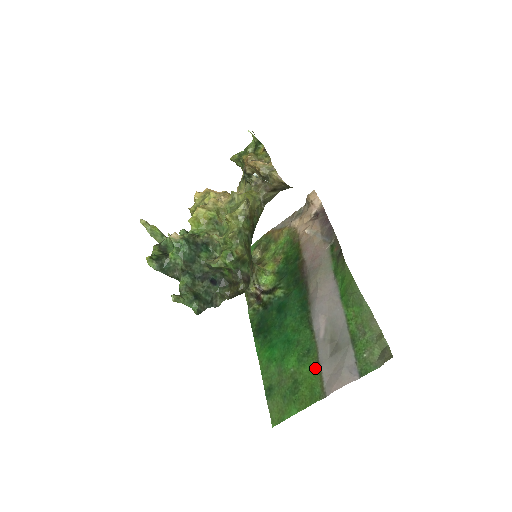
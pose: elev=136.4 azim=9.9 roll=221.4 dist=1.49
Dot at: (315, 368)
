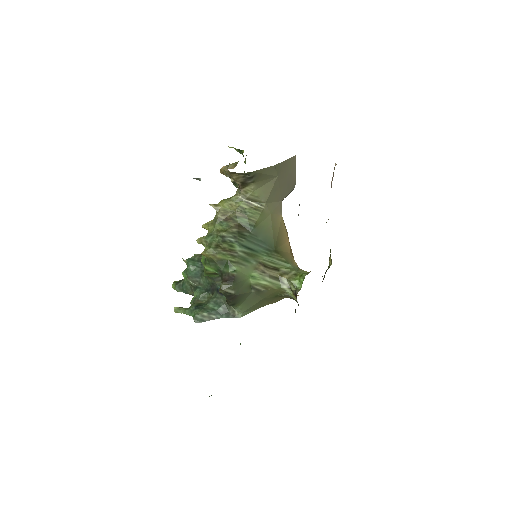
Dot at: occluded
